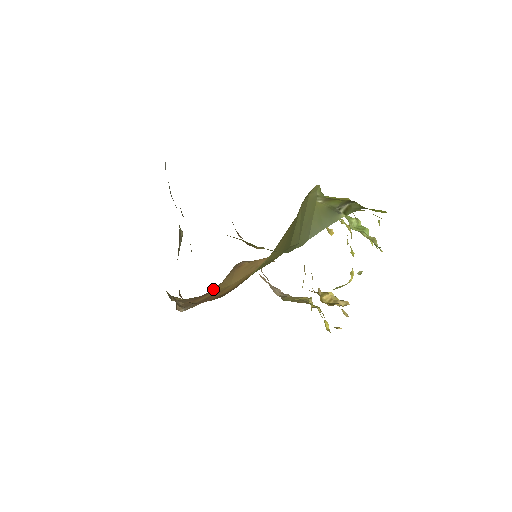
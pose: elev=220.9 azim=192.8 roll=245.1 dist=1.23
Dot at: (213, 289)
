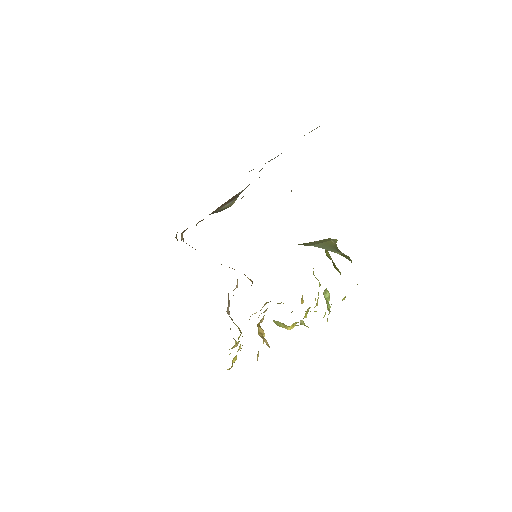
Dot at: occluded
